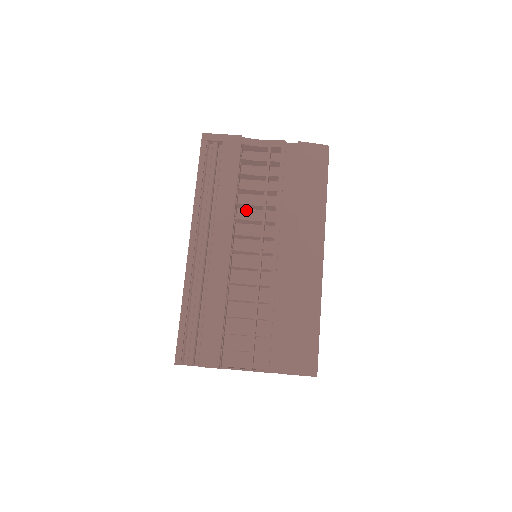
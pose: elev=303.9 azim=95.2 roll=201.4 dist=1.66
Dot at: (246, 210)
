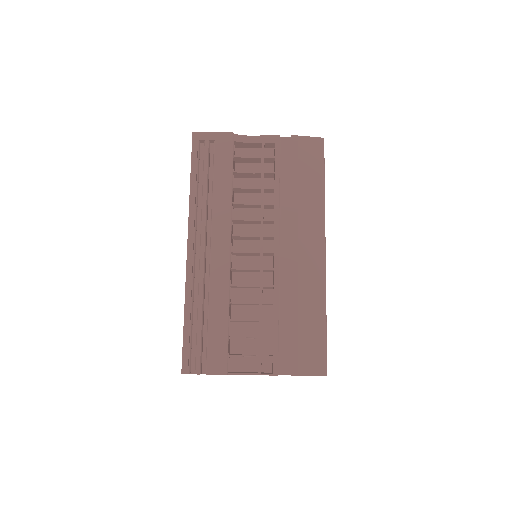
Dot at: (243, 210)
